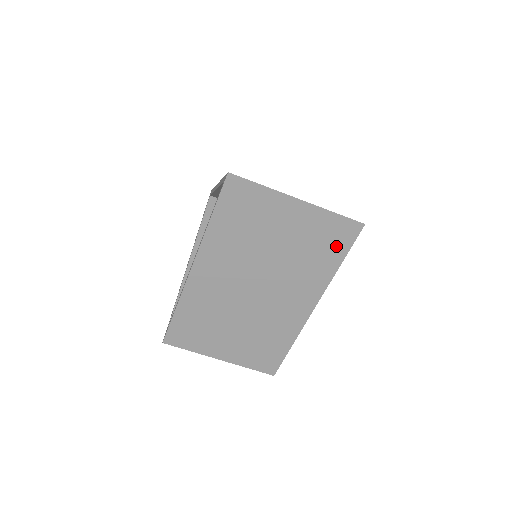
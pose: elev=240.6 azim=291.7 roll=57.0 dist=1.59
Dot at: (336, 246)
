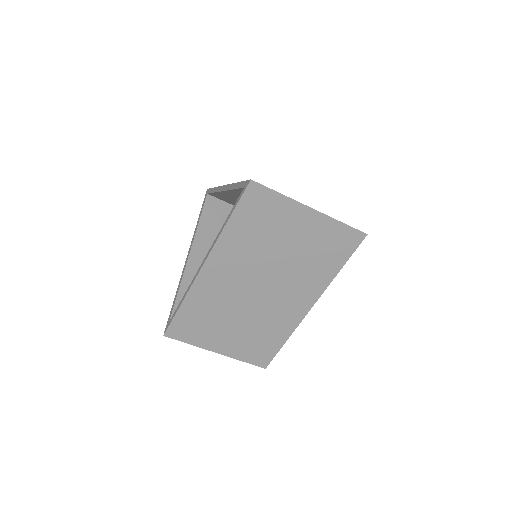
Dot at: (339, 252)
